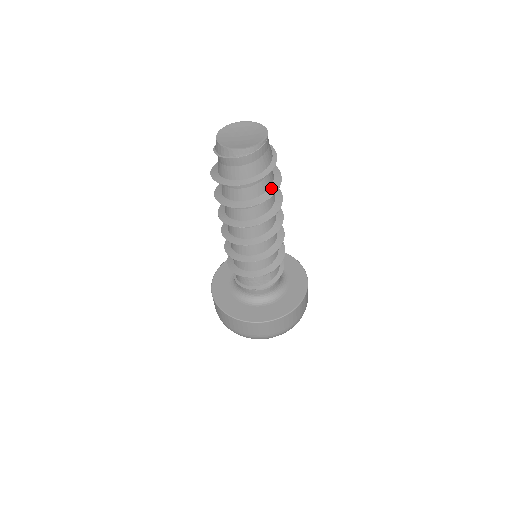
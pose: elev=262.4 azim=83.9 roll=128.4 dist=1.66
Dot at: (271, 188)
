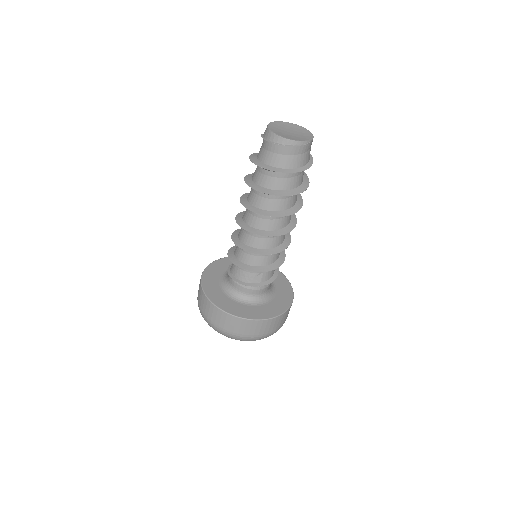
Dot at: (296, 189)
